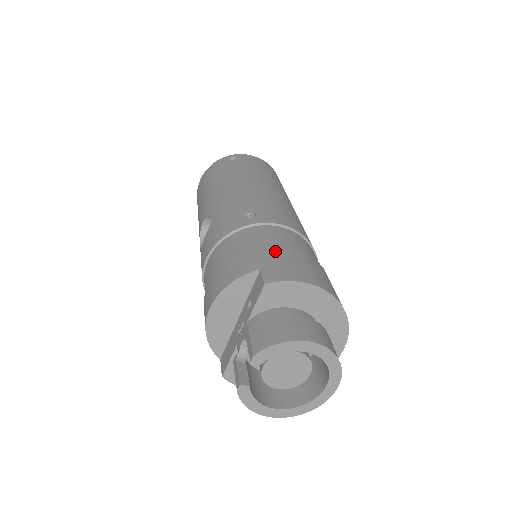
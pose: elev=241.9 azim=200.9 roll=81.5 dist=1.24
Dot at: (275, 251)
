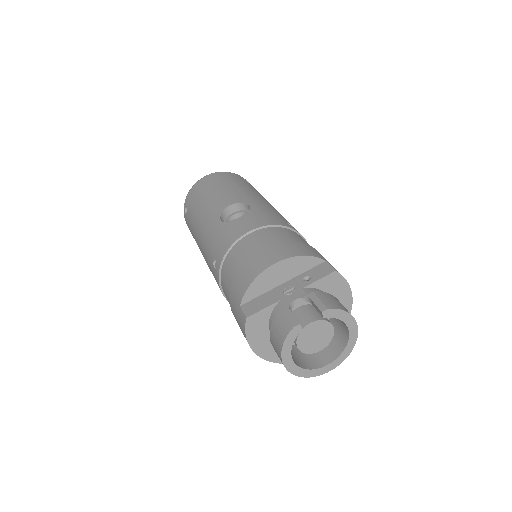
Dot at: occluded
